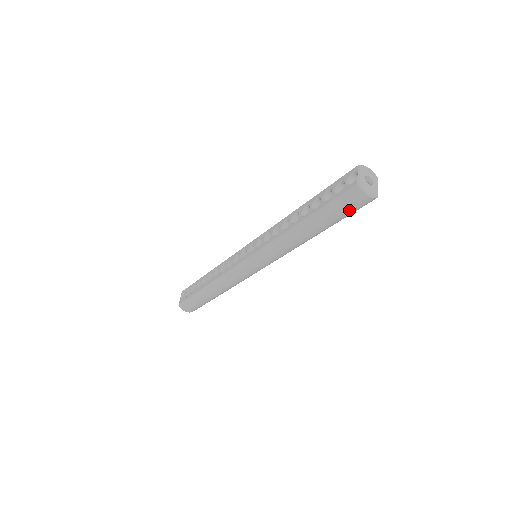
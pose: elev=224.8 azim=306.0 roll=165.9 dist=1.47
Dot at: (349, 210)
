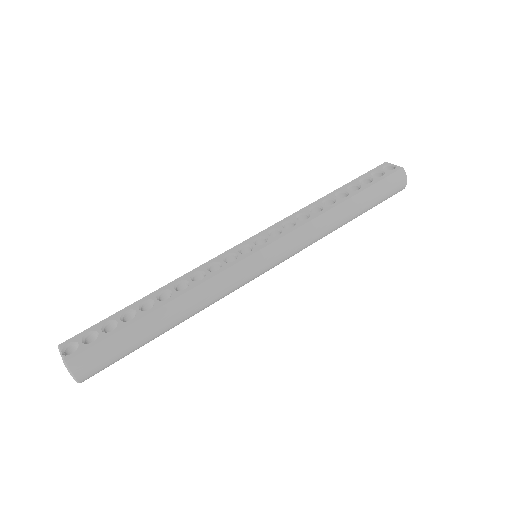
Dot at: (389, 194)
